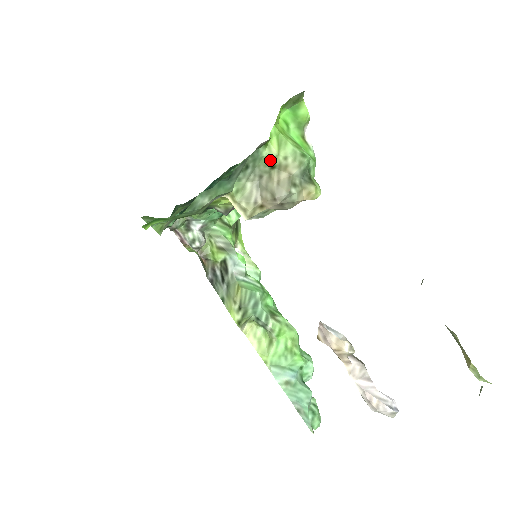
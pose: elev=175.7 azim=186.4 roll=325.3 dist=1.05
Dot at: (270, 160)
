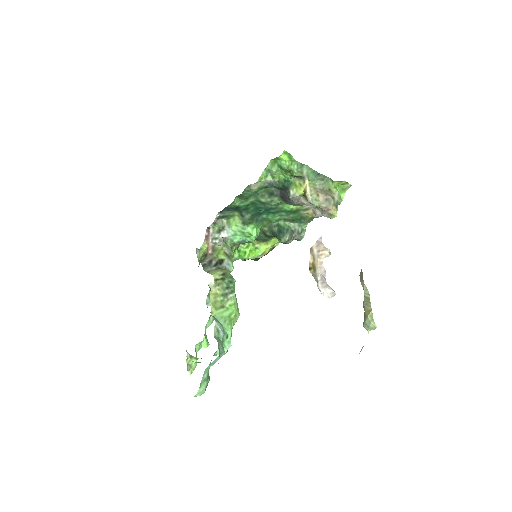
Dot at: (331, 187)
